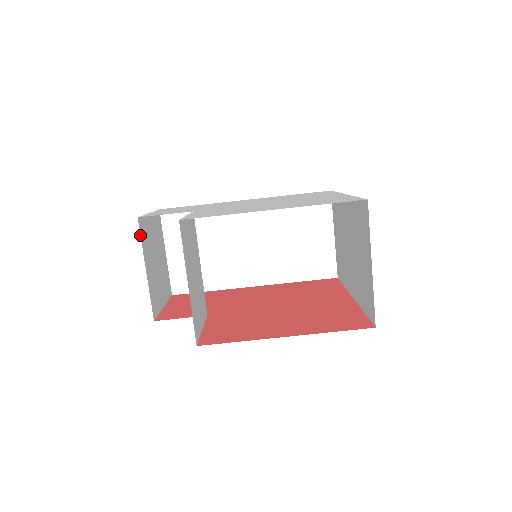
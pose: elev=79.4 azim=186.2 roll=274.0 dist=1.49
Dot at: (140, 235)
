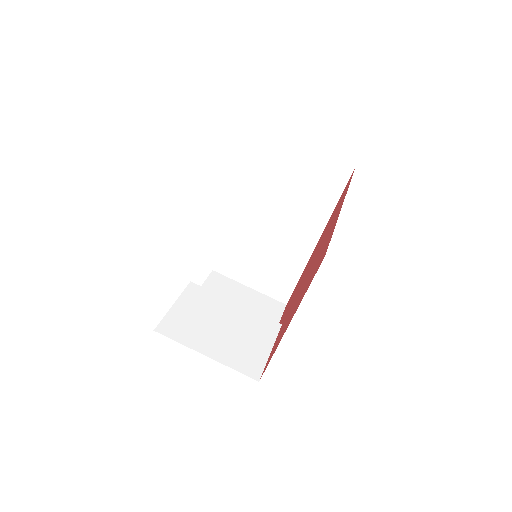
Dot at: occluded
